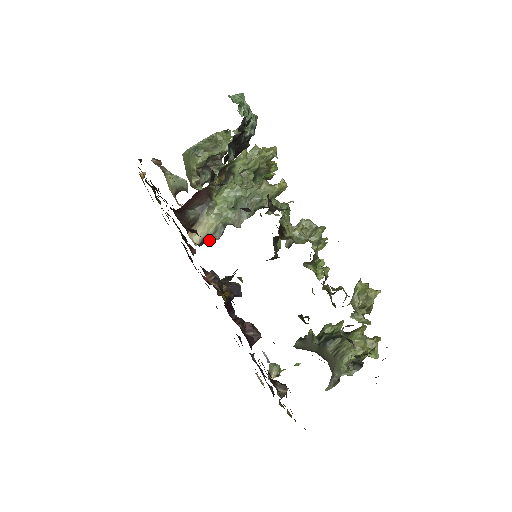
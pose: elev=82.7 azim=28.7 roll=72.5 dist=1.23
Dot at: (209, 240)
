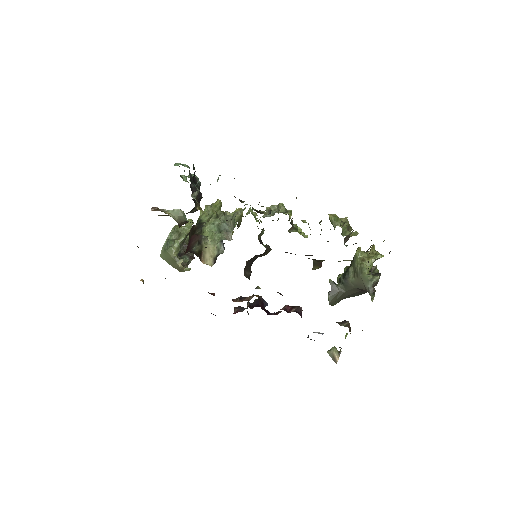
Dot at: occluded
